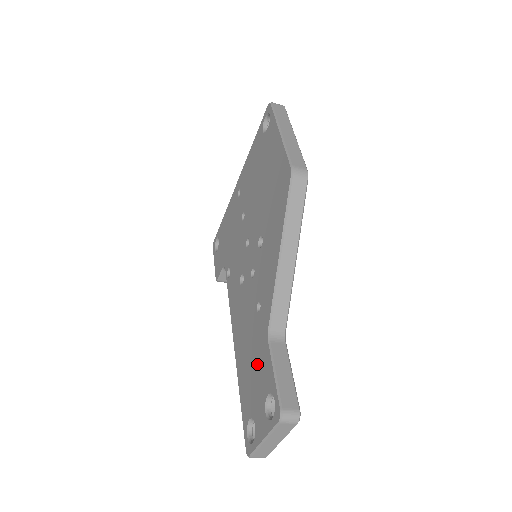
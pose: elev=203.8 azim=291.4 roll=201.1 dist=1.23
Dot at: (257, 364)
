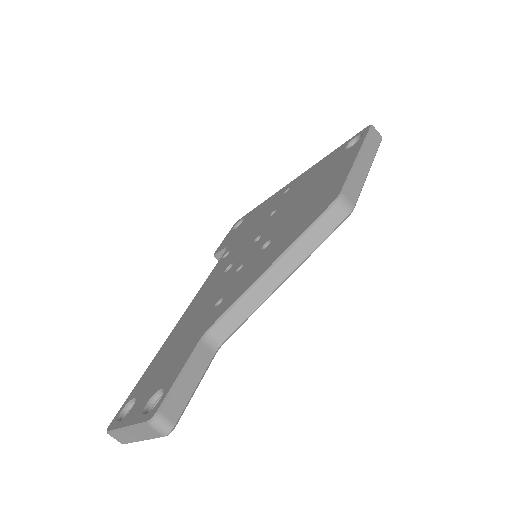
Dot at: (177, 353)
